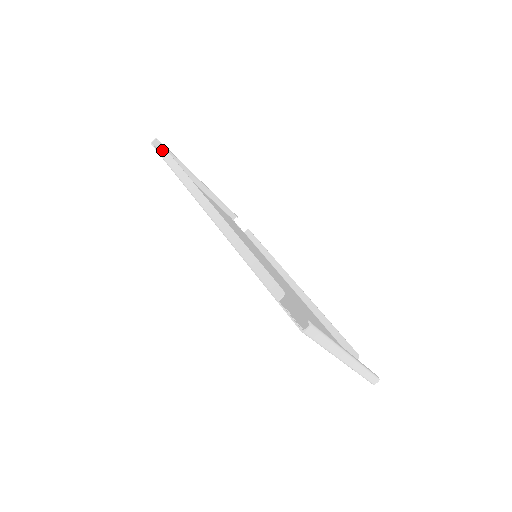
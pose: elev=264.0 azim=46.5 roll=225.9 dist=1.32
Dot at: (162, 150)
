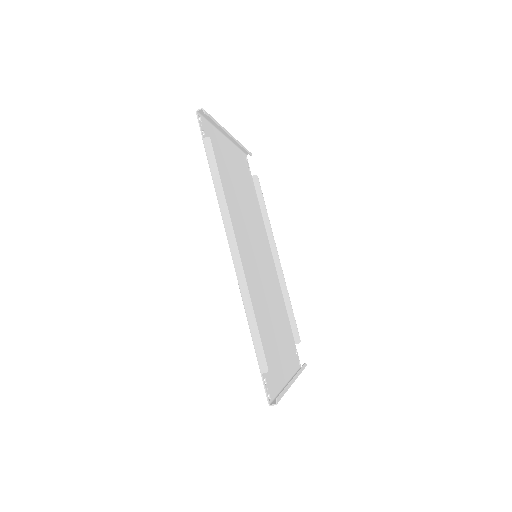
Dot at: (205, 115)
